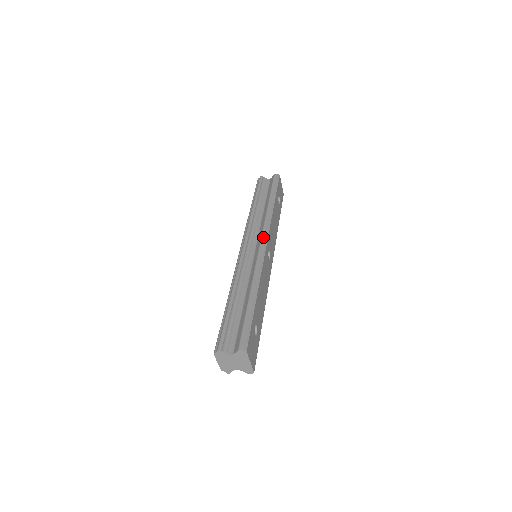
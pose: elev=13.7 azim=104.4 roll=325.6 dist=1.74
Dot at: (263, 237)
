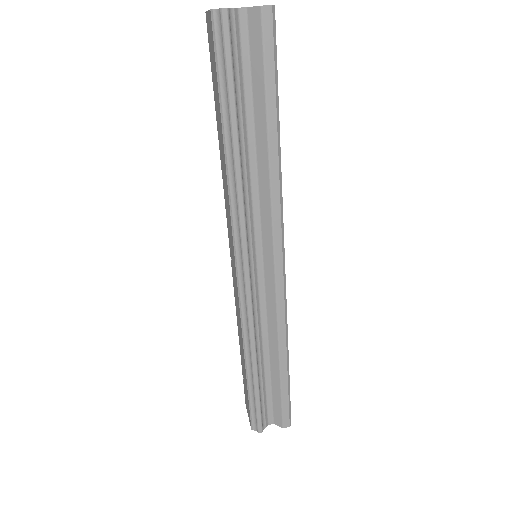
Dot at: (277, 251)
